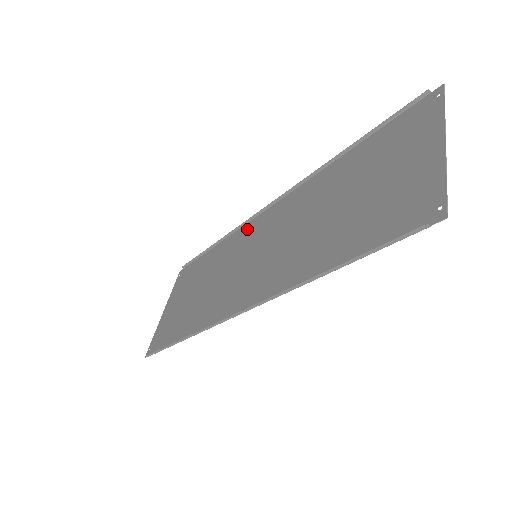
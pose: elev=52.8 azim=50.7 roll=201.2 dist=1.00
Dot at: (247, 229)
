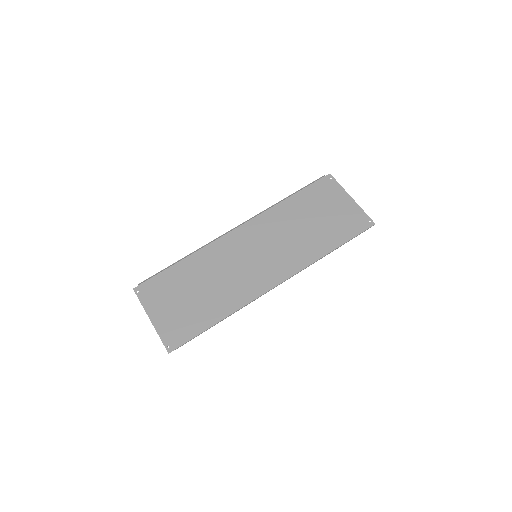
Dot at: (222, 244)
